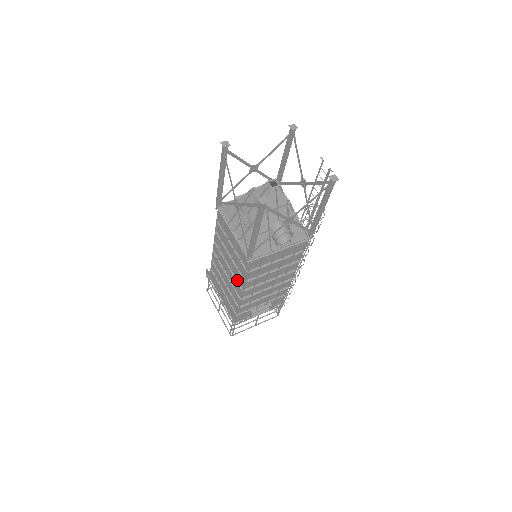
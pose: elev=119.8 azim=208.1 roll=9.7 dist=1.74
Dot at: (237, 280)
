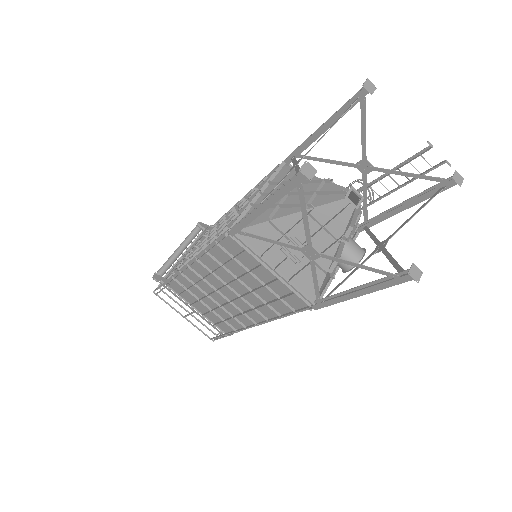
Dot at: (255, 308)
